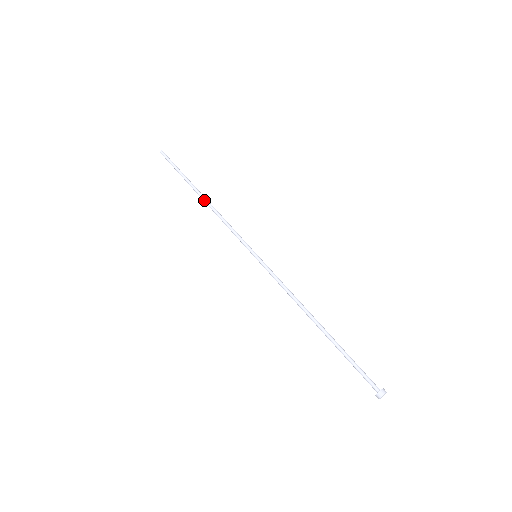
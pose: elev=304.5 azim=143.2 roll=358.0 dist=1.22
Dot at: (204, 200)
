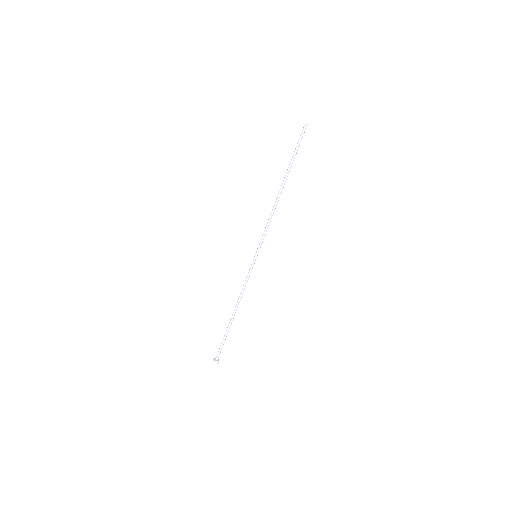
Dot at: (280, 194)
